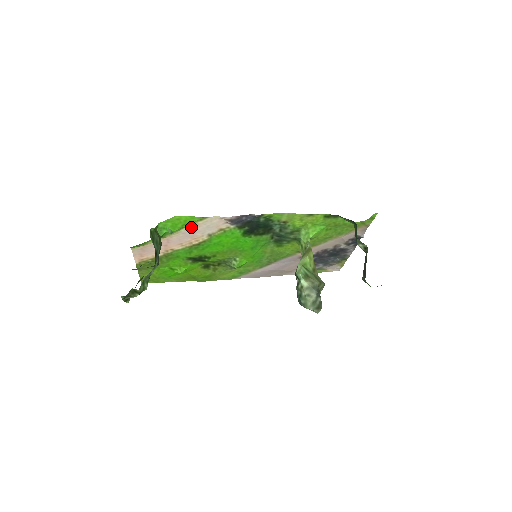
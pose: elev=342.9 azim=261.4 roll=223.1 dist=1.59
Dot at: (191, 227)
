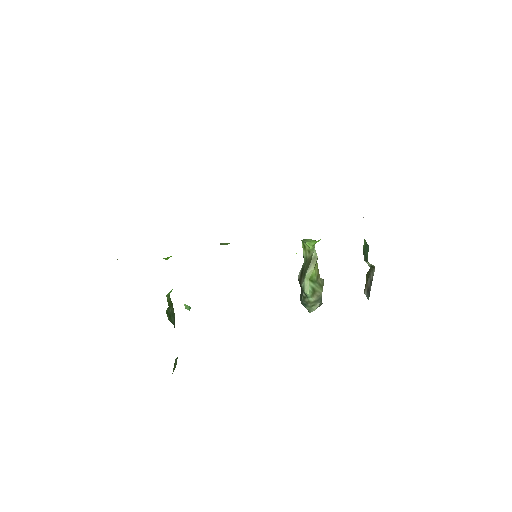
Dot at: occluded
